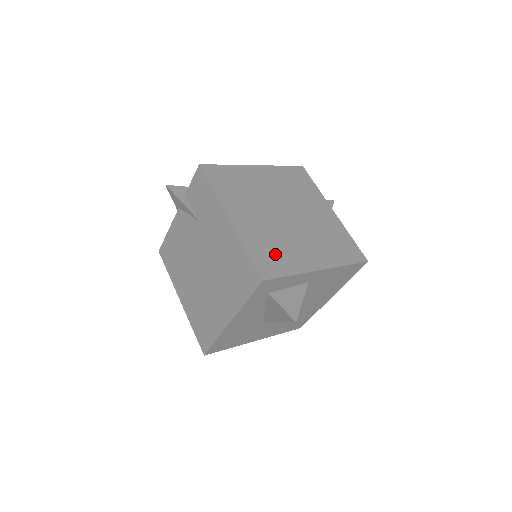
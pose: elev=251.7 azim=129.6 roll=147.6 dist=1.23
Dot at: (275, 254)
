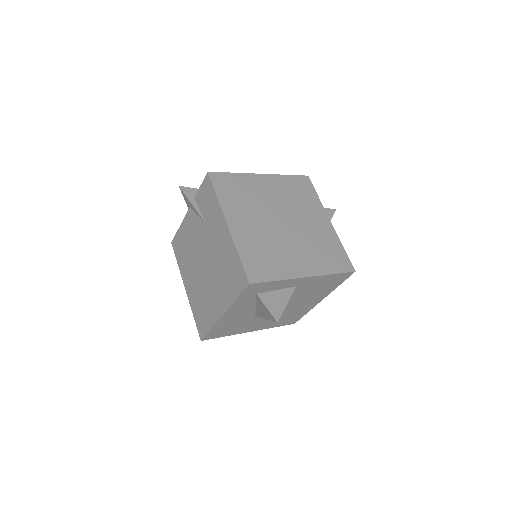
Dot at: (265, 260)
